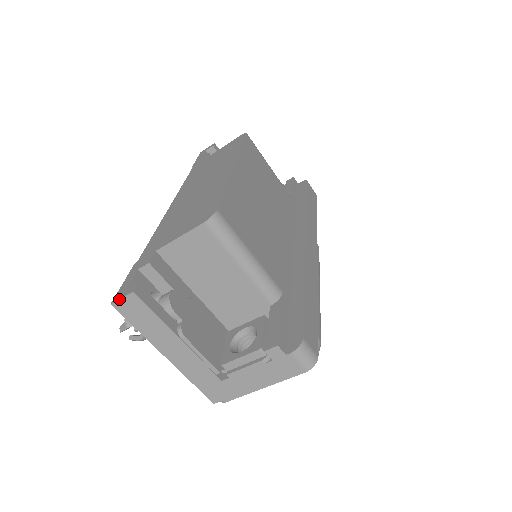
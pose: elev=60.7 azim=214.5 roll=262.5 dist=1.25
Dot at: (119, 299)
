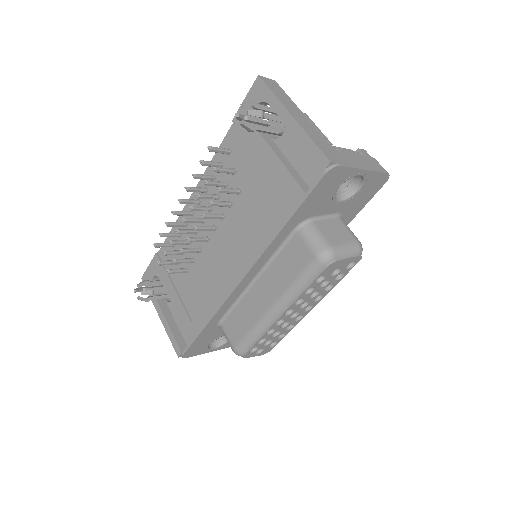
Dot at: (265, 77)
